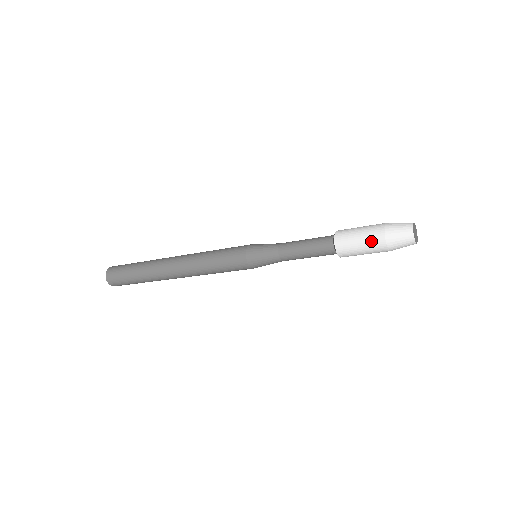
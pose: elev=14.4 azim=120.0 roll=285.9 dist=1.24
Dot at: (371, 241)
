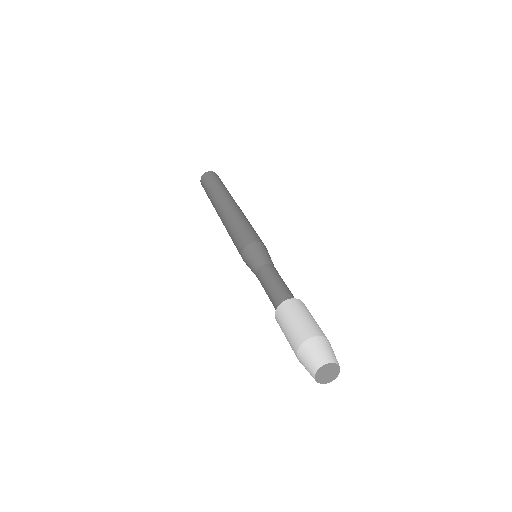
Dot at: occluded
